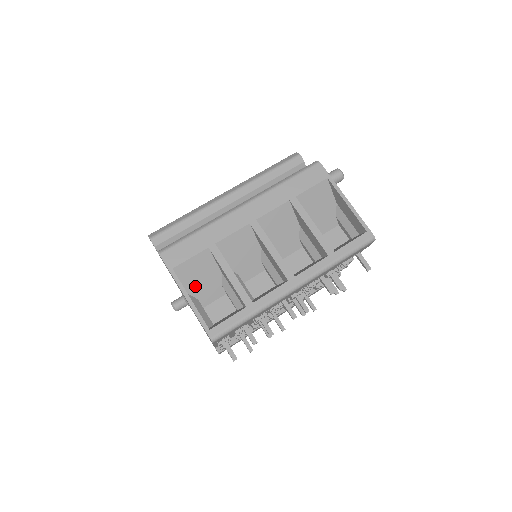
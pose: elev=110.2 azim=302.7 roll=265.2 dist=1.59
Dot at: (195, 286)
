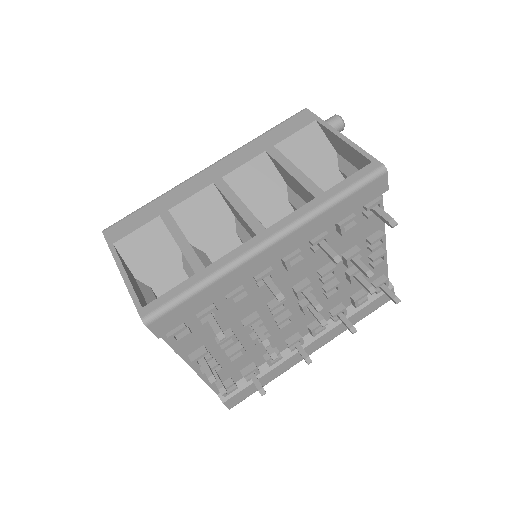
Dot at: (146, 269)
